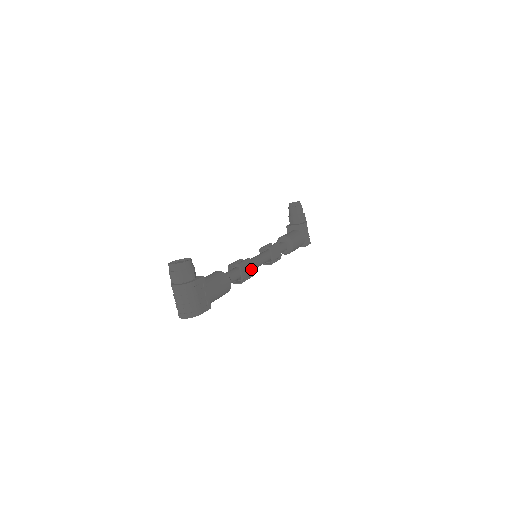
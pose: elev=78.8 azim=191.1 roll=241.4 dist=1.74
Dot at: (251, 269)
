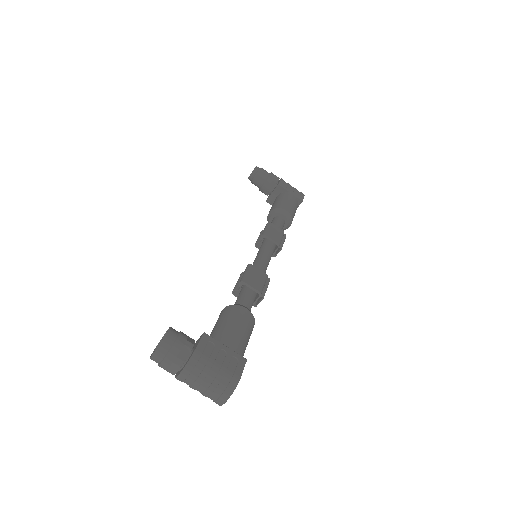
Dot at: (261, 274)
